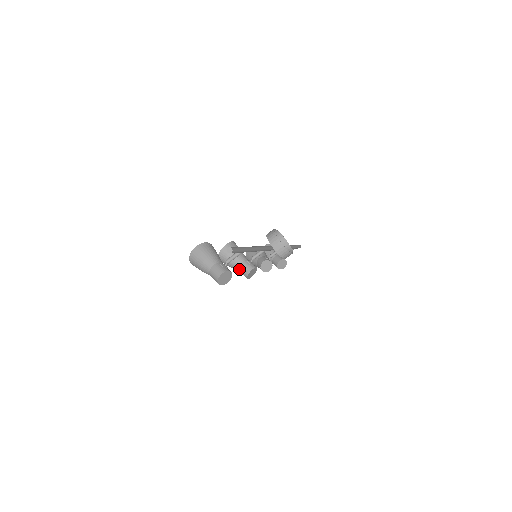
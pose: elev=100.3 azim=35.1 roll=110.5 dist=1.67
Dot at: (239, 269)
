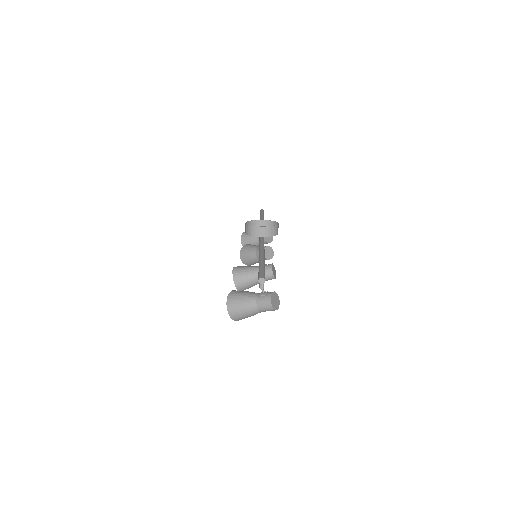
Dot at: occluded
